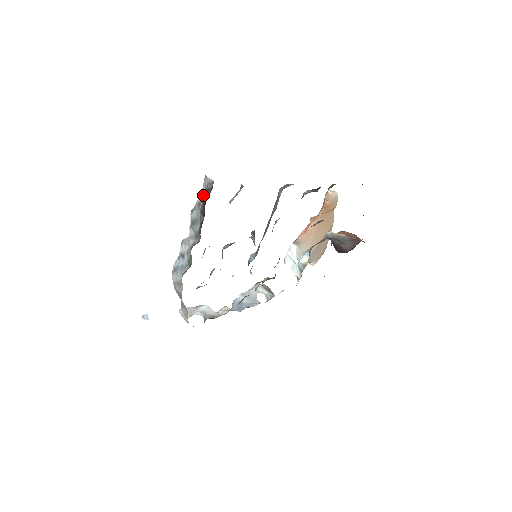
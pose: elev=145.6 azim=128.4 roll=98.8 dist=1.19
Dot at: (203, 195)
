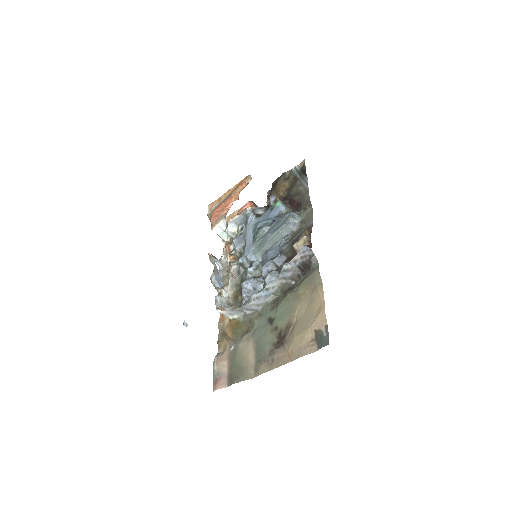
Dot at: (299, 256)
